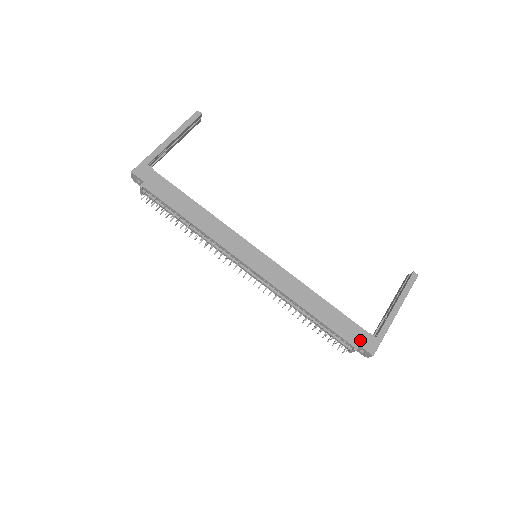
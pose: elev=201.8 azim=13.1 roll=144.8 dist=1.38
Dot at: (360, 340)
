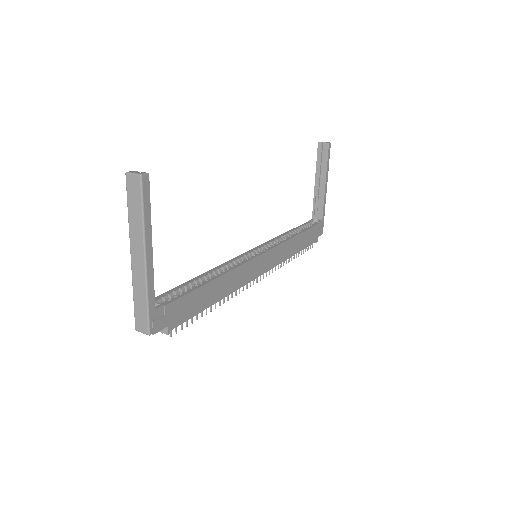
Dot at: (318, 234)
